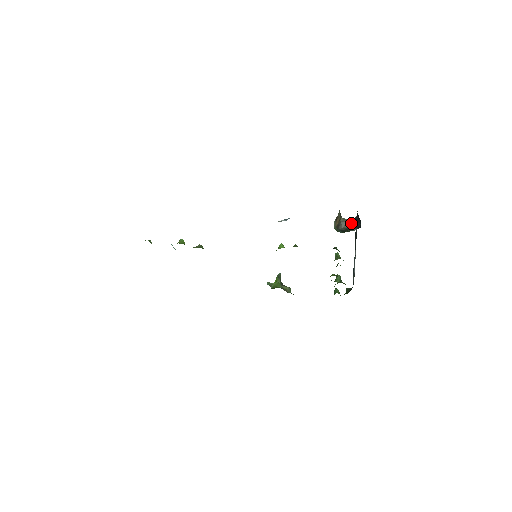
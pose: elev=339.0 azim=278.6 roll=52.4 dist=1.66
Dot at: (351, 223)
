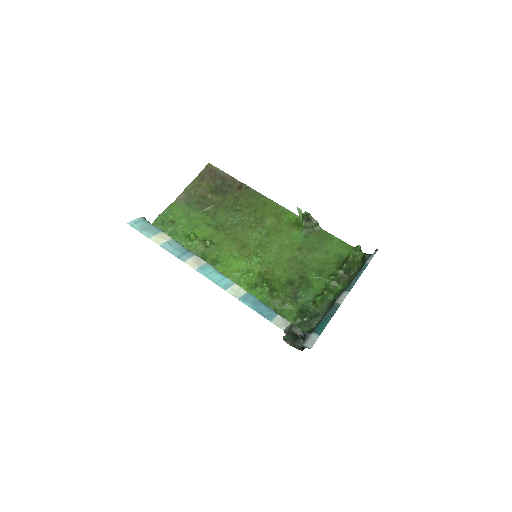
Dot at: (301, 337)
